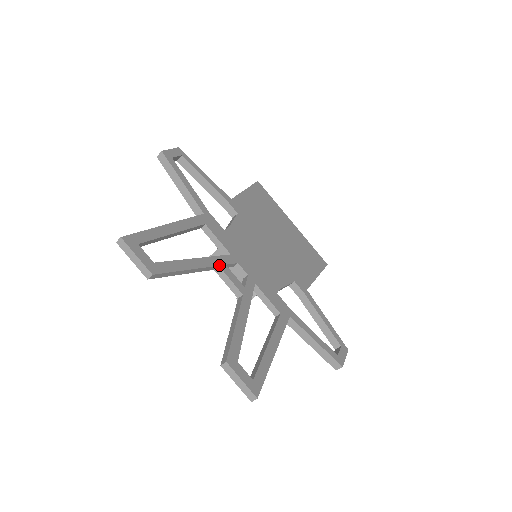
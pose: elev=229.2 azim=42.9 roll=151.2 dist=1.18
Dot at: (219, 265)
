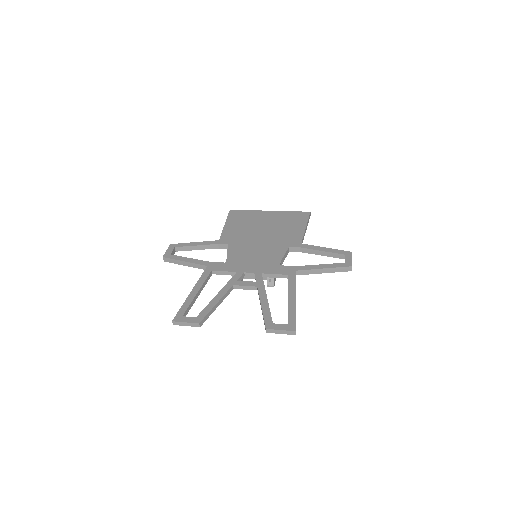
Dot at: (233, 285)
